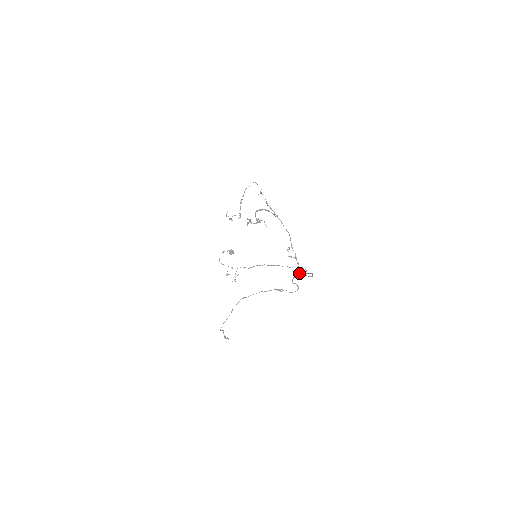
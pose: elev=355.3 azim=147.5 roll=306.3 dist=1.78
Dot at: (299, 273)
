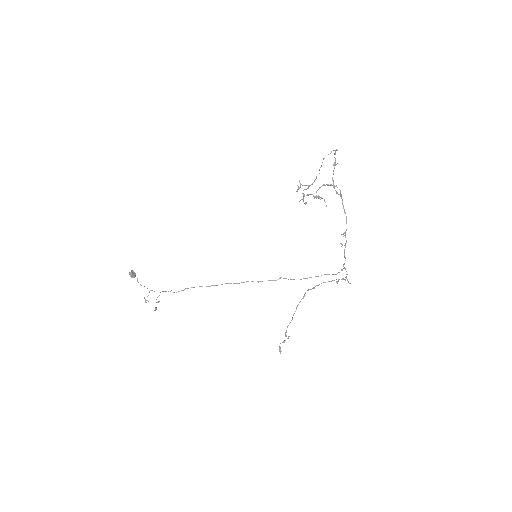
Dot at: (343, 265)
